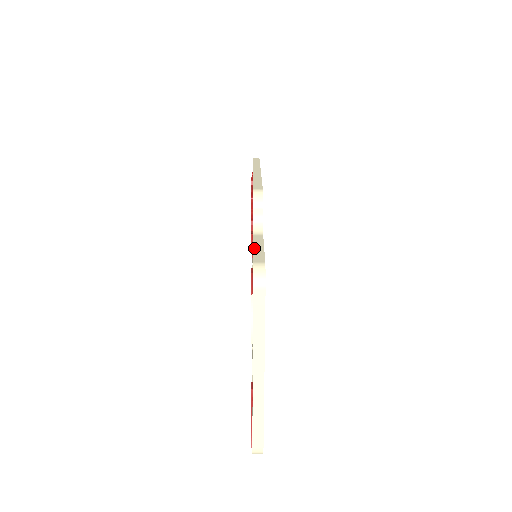
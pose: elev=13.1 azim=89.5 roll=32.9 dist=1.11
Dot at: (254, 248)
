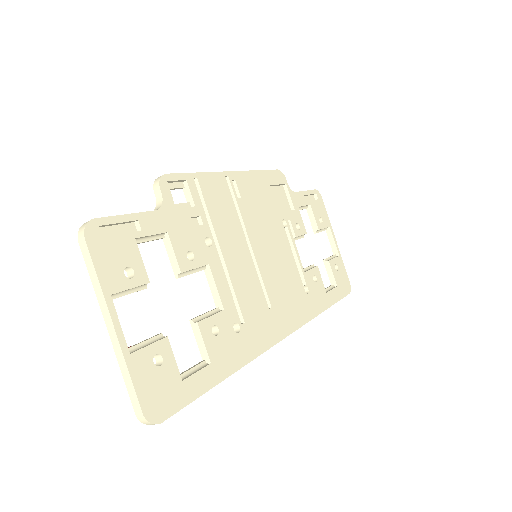
Dot at: (120, 217)
